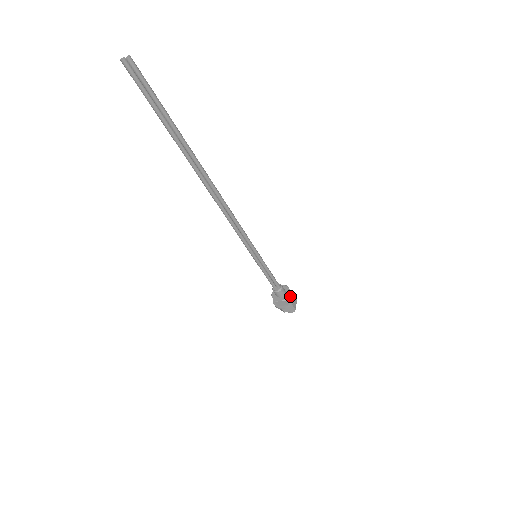
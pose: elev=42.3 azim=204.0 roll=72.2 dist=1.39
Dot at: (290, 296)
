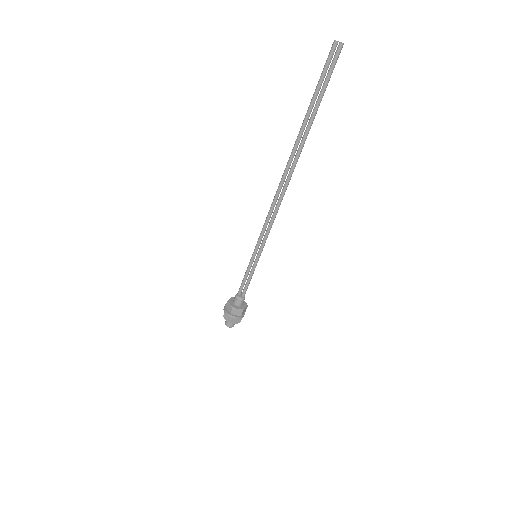
Dot at: (245, 309)
